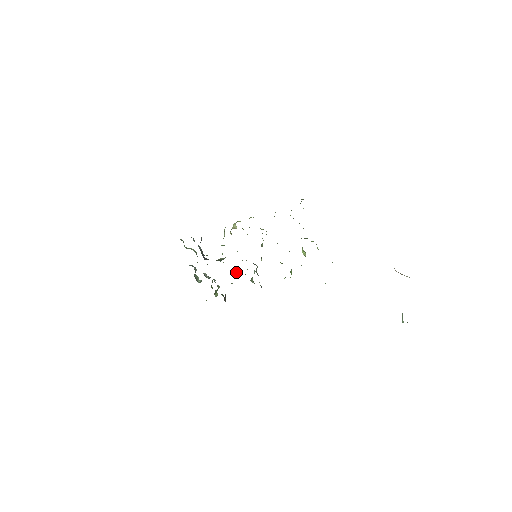
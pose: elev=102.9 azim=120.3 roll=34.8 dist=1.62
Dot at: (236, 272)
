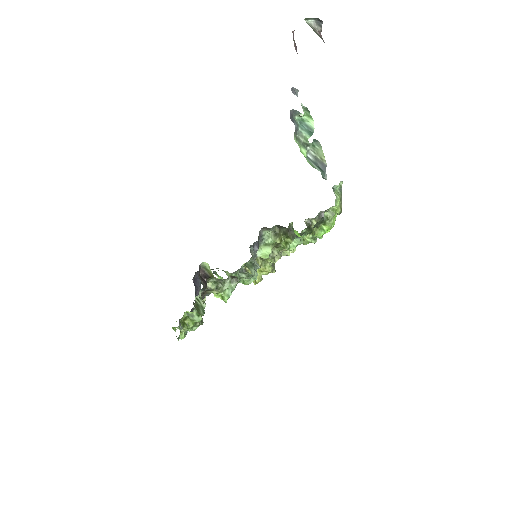
Dot at: occluded
